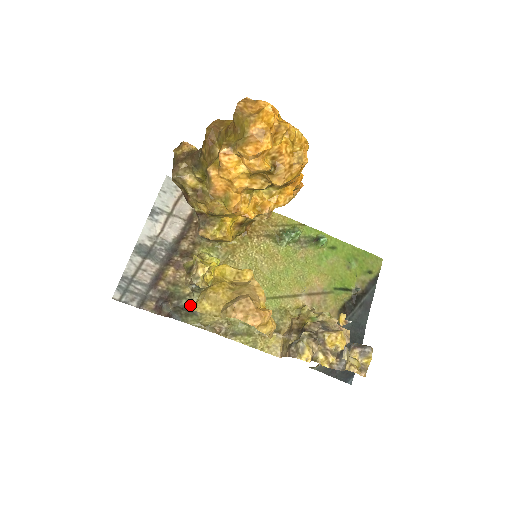
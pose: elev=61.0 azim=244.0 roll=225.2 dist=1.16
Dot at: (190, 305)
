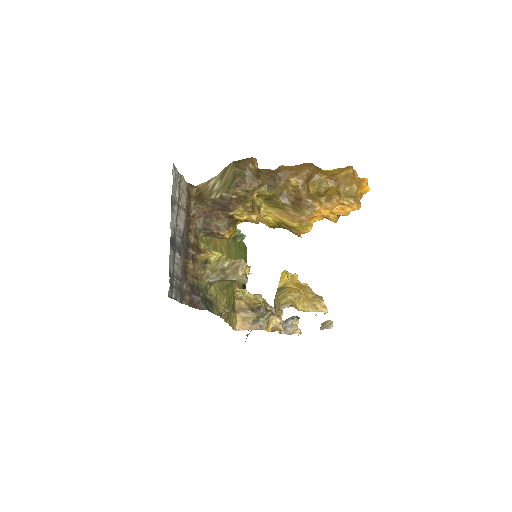
Dot at: (207, 296)
